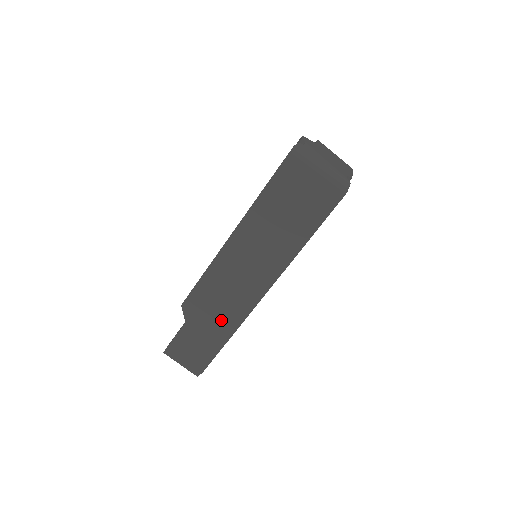
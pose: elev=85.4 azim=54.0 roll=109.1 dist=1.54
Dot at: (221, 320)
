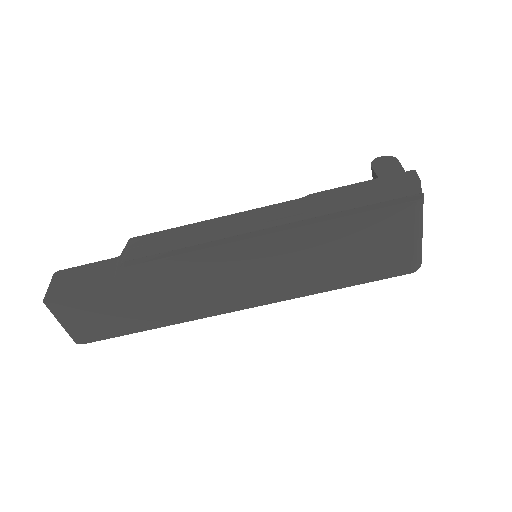
Dot at: (165, 308)
